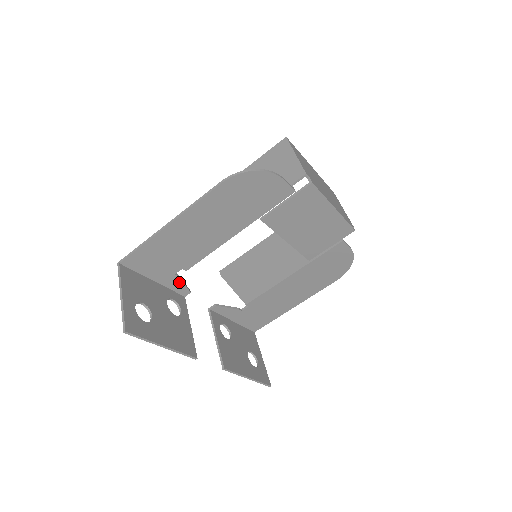
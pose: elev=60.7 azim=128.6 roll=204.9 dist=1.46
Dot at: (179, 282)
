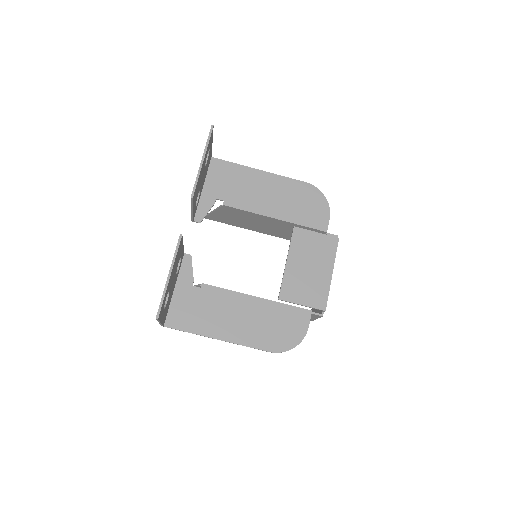
Dot at: (209, 207)
